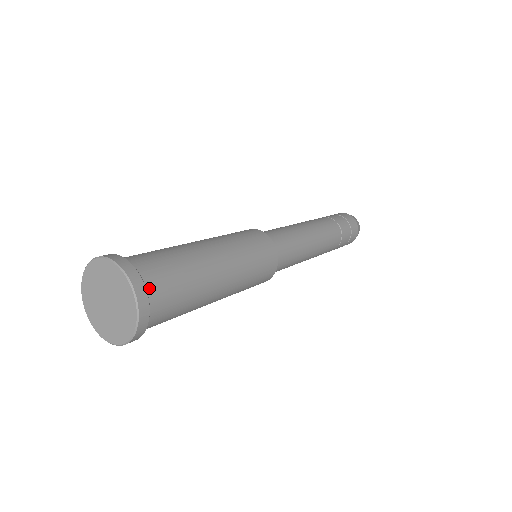
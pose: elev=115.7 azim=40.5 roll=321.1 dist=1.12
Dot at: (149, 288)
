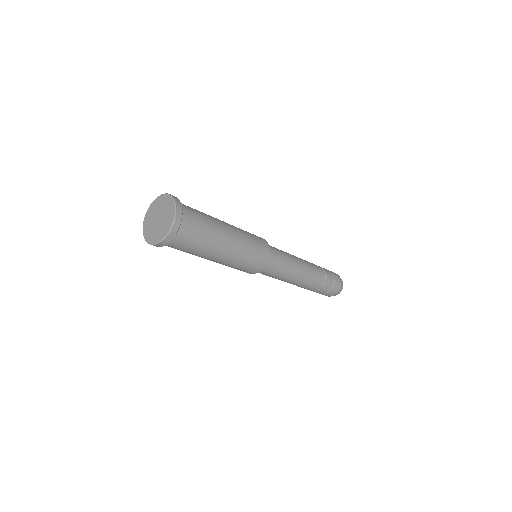
Dot at: (183, 221)
